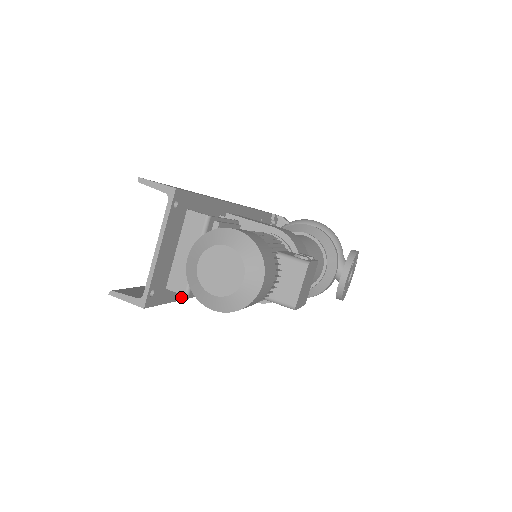
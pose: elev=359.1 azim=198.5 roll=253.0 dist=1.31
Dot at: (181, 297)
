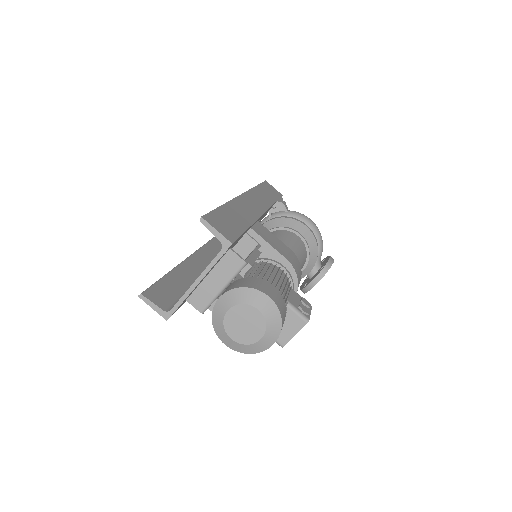
Dot at: occluded
